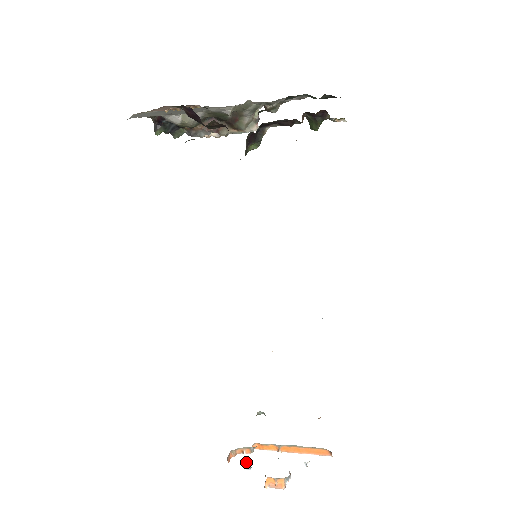
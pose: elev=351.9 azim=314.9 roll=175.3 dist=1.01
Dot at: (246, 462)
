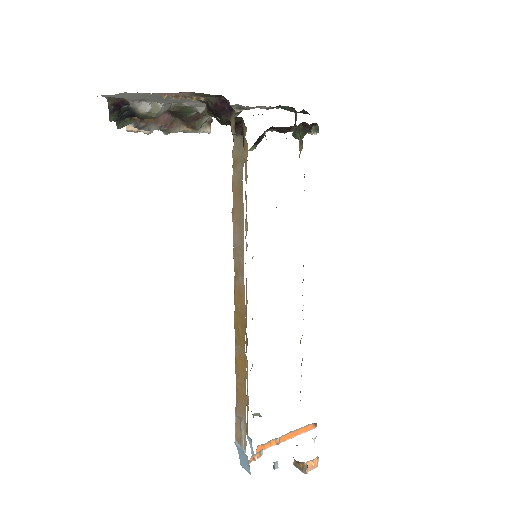
Dot at: (276, 462)
